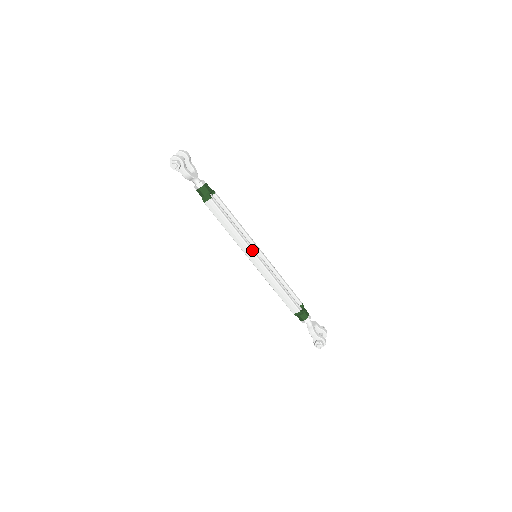
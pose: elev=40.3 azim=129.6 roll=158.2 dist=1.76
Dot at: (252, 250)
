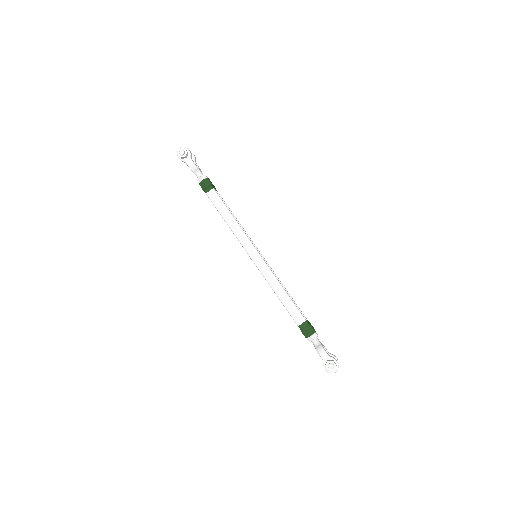
Dot at: occluded
